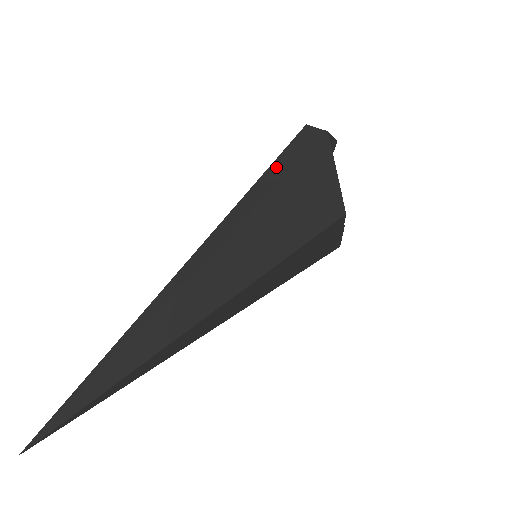
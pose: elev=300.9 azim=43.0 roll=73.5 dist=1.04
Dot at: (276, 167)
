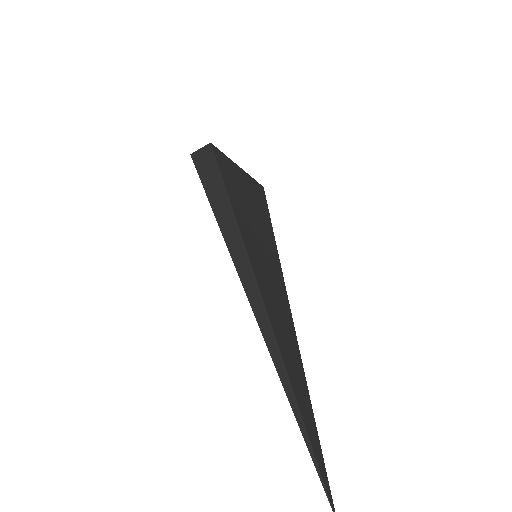
Dot at: (210, 187)
